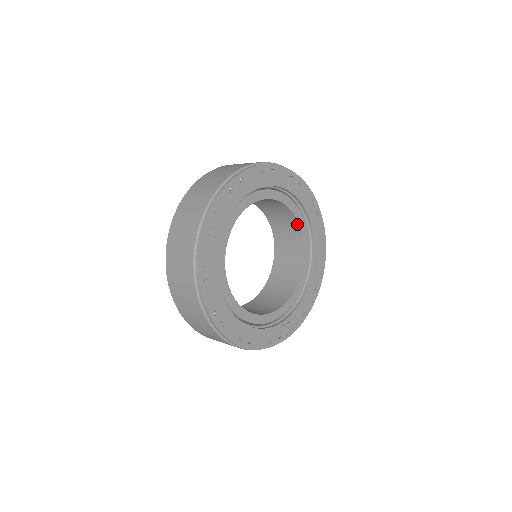
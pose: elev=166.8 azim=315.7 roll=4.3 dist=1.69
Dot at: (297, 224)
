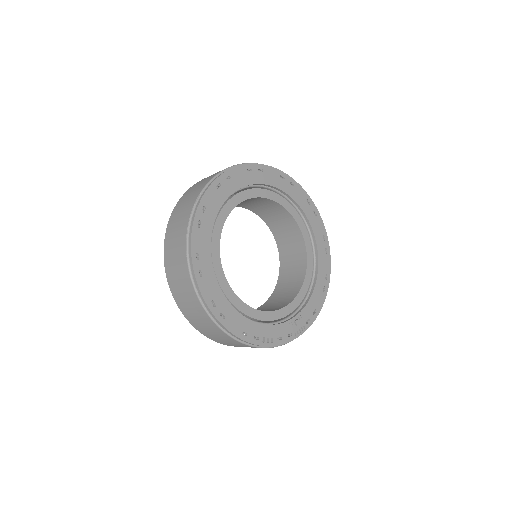
Dot at: (295, 224)
